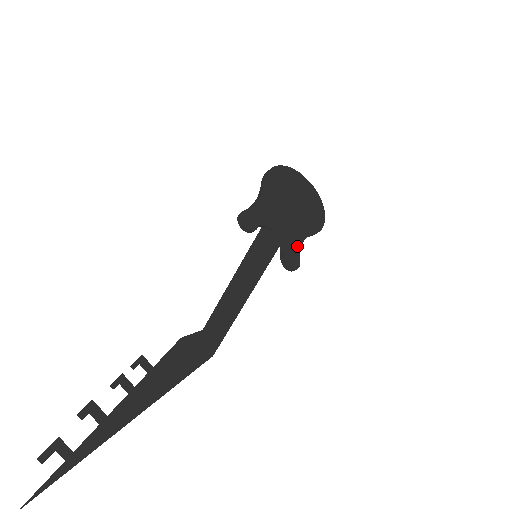
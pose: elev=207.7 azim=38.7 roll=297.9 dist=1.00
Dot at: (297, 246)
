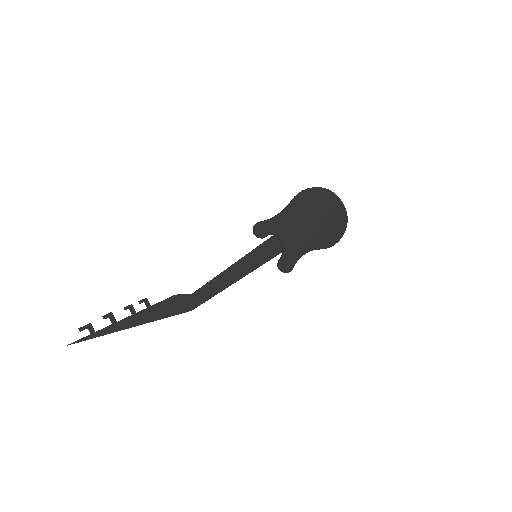
Dot at: (297, 256)
